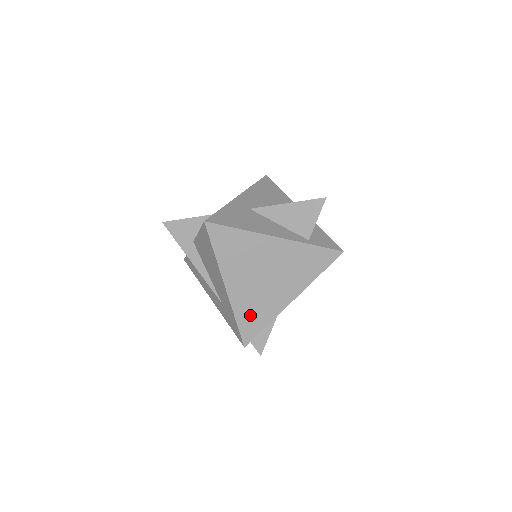
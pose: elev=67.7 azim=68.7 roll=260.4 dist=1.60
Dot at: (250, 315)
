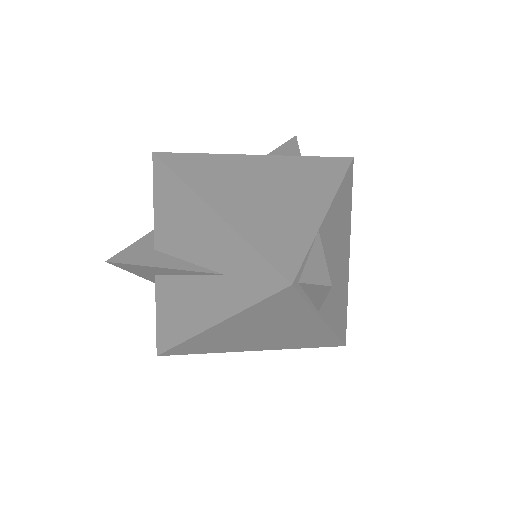
Dot at: (272, 236)
